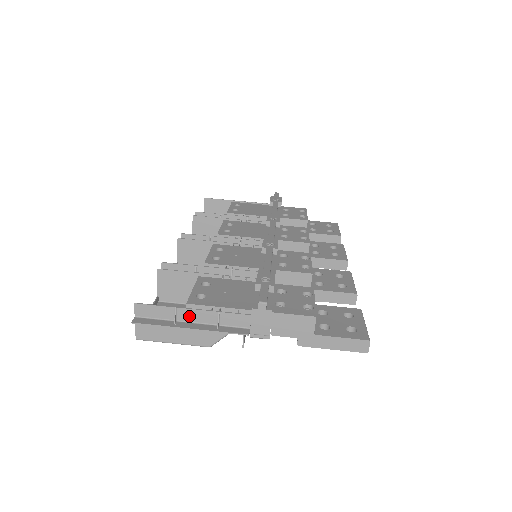
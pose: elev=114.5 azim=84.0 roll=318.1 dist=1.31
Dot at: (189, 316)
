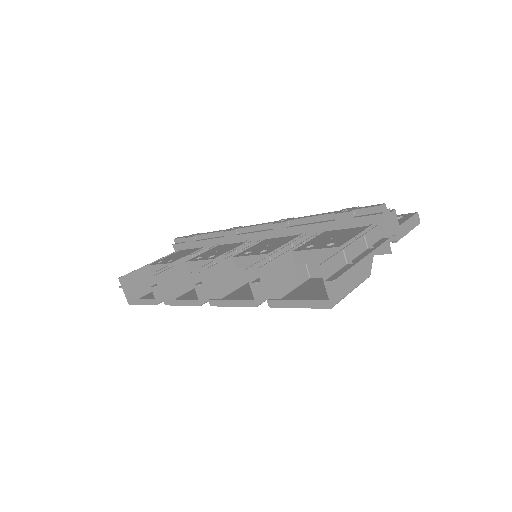
Dot at: (352, 252)
